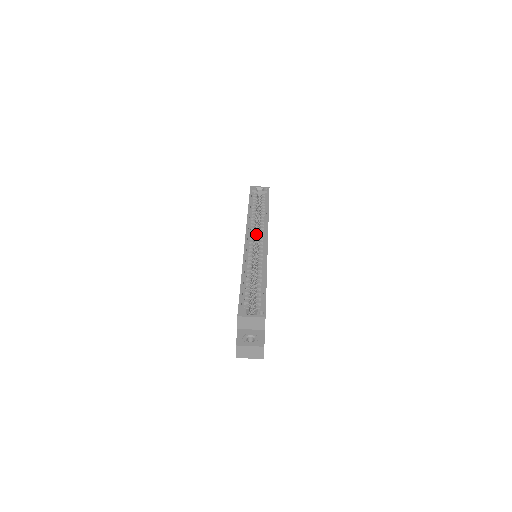
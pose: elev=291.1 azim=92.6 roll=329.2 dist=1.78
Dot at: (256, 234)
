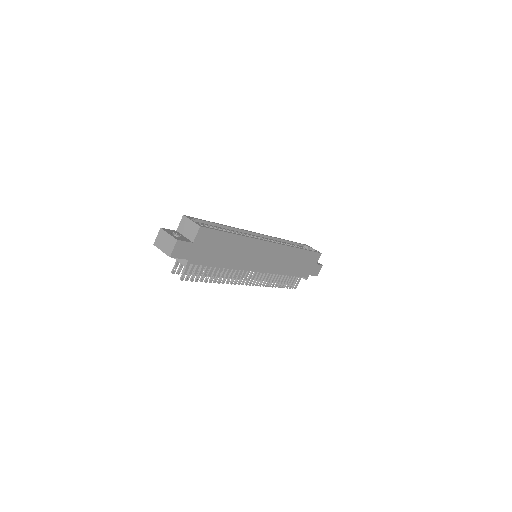
Dot at: occluded
